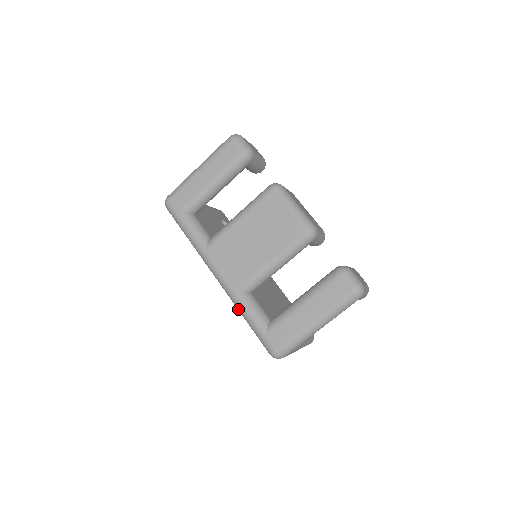
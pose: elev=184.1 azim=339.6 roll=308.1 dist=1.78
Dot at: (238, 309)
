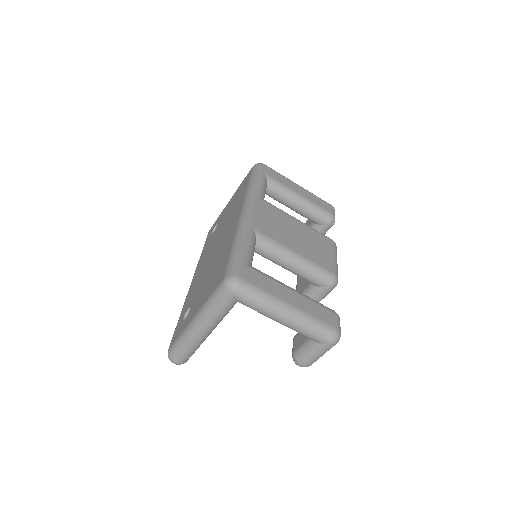
Dot at: (239, 235)
